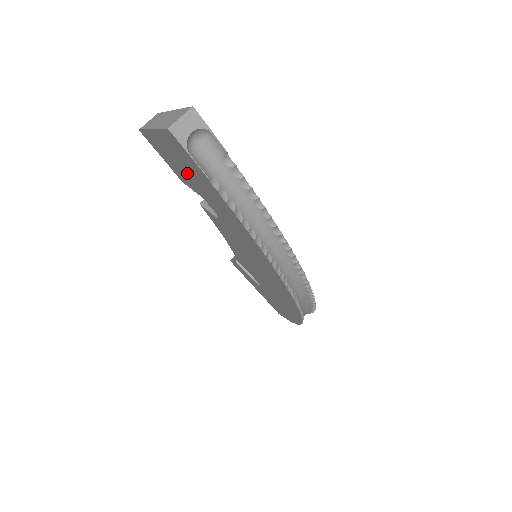
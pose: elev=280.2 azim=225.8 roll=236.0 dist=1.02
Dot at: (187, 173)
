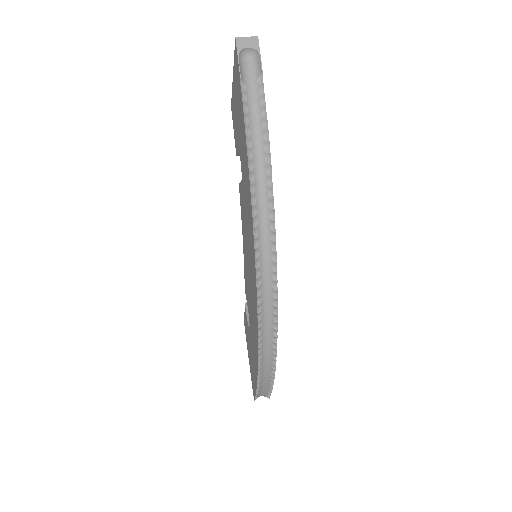
Dot at: (237, 114)
